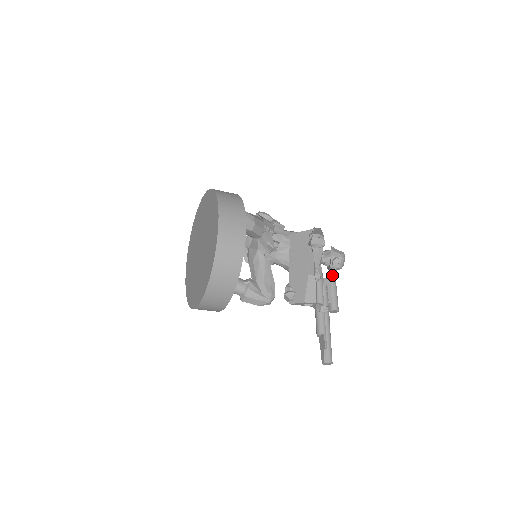
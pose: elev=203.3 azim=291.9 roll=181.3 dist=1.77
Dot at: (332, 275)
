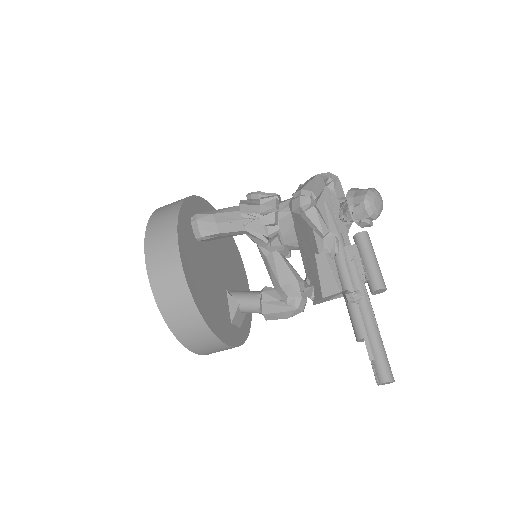
Dot at: (358, 236)
